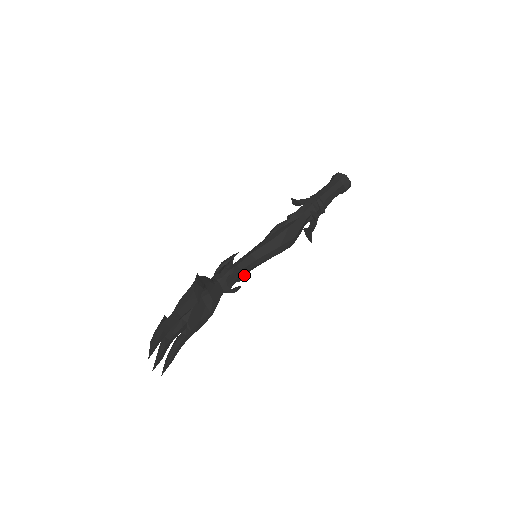
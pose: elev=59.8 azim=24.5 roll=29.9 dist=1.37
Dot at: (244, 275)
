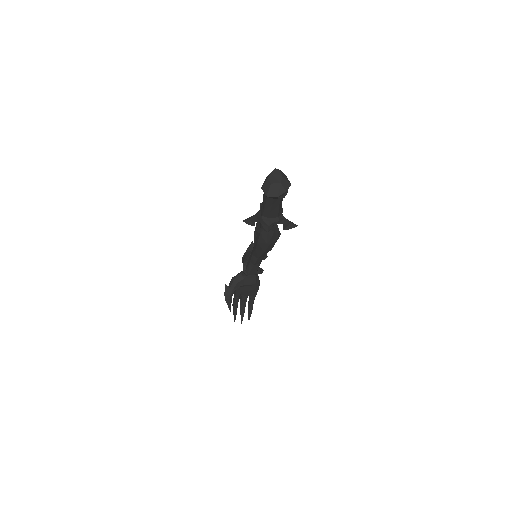
Dot at: (263, 258)
